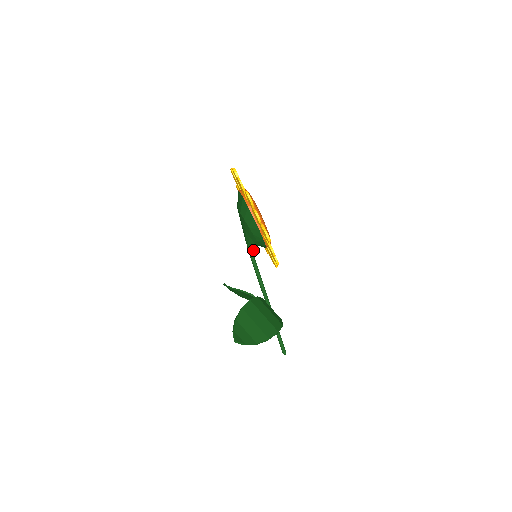
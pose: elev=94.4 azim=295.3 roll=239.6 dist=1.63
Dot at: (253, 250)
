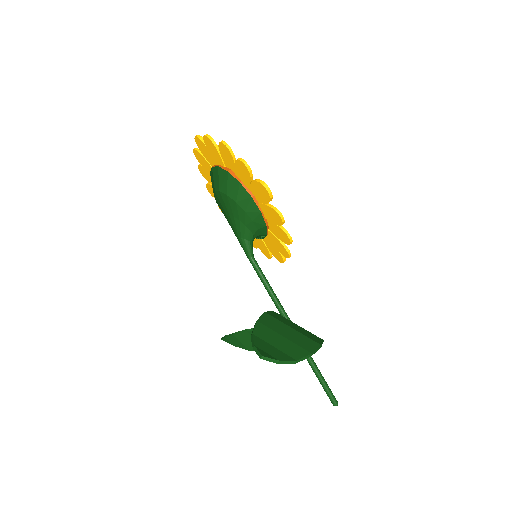
Dot at: (250, 245)
